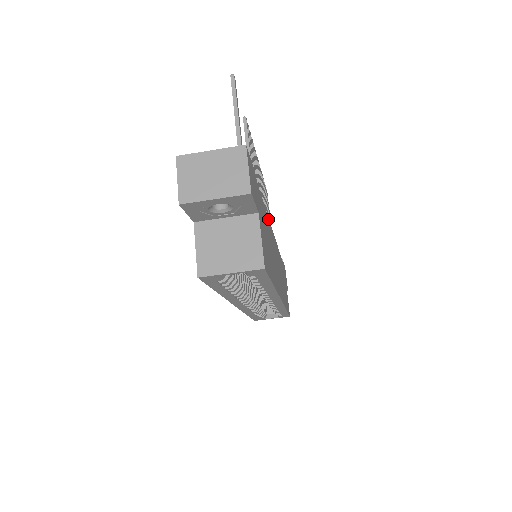
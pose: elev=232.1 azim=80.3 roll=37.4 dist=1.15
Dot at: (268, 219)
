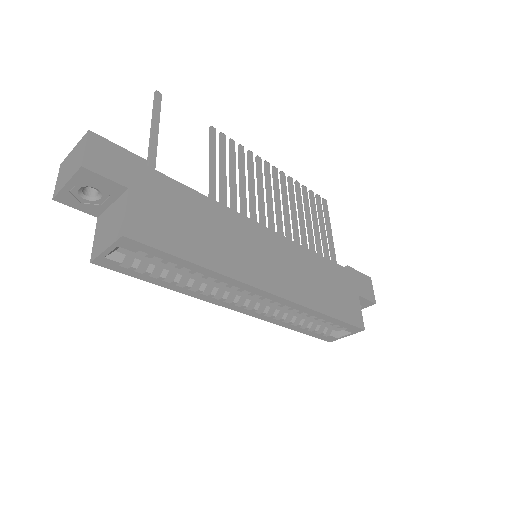
Dot at: (225, 208)
